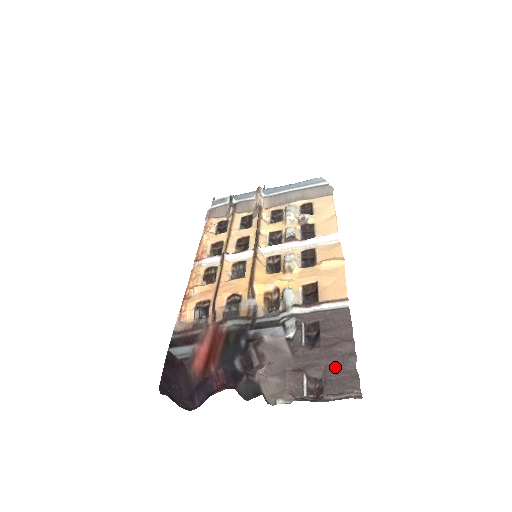
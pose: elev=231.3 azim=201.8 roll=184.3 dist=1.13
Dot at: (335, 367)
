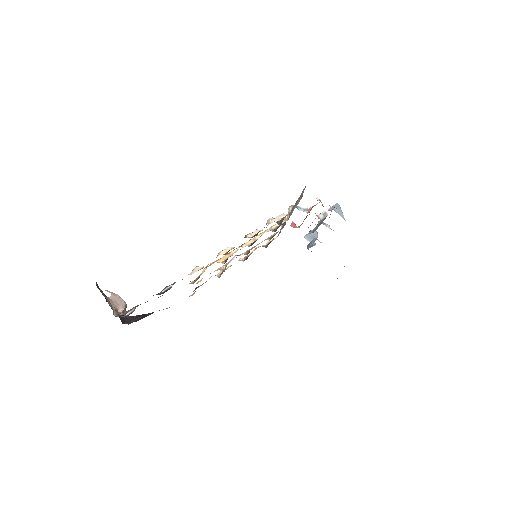
Dot at: occluded
